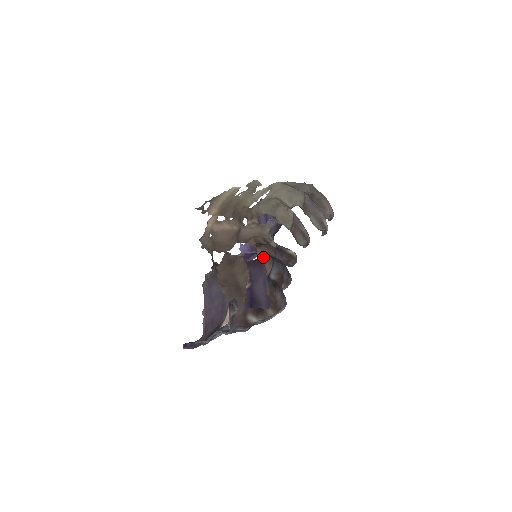
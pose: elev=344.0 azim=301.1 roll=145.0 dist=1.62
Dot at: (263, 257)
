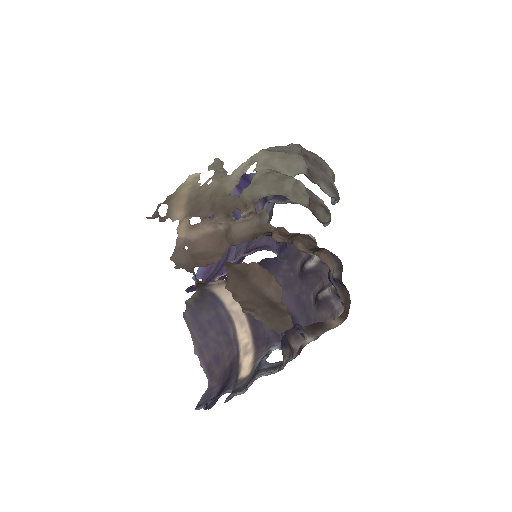
Dot at: (316, 252)
